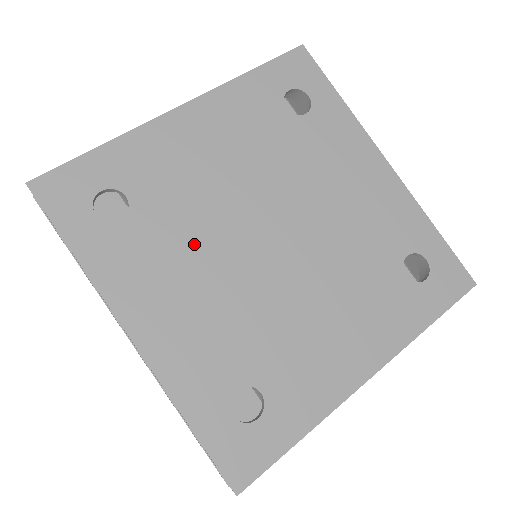
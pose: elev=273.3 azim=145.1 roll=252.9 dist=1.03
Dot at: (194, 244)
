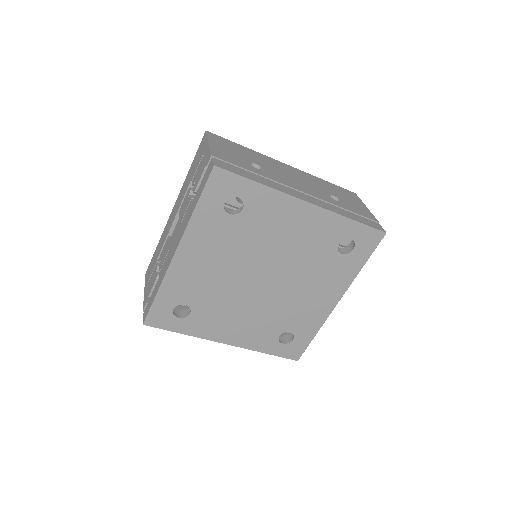
Dot at: (227, 303)
